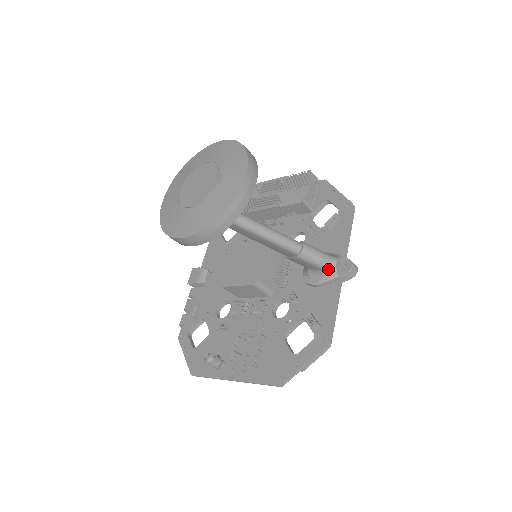
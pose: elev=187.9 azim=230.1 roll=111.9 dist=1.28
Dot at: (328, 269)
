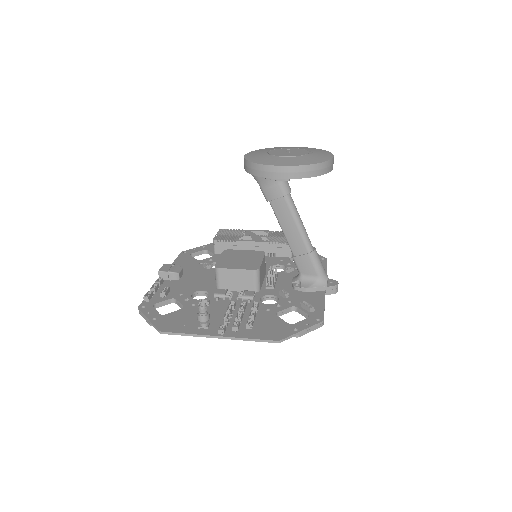
Dot at: (322, 277)
